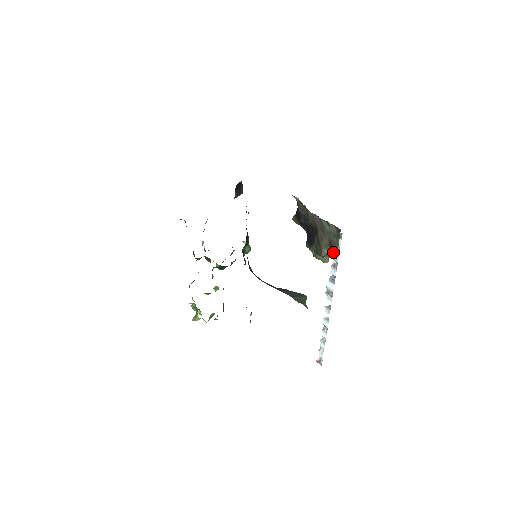
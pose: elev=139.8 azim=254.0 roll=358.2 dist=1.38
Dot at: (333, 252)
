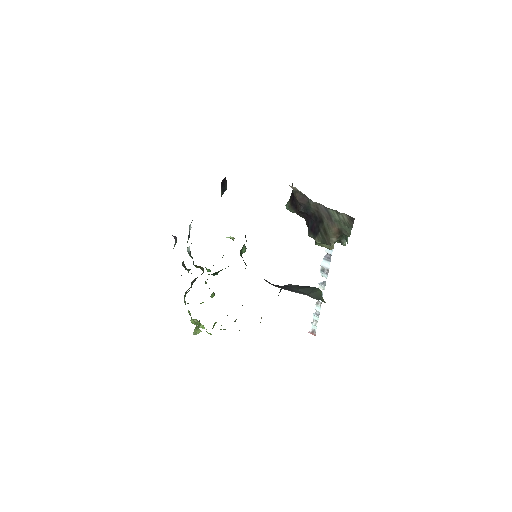
Dot at: (341, 239)
